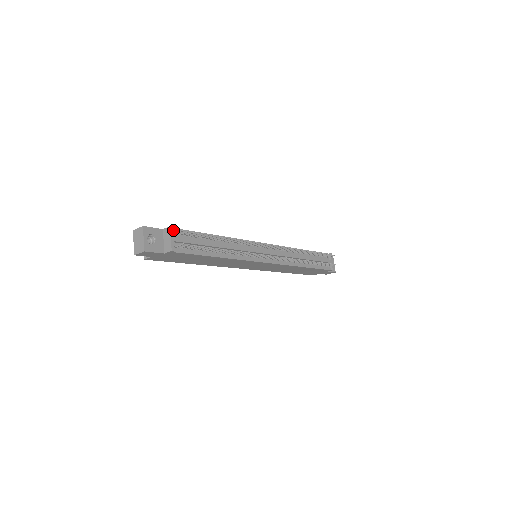
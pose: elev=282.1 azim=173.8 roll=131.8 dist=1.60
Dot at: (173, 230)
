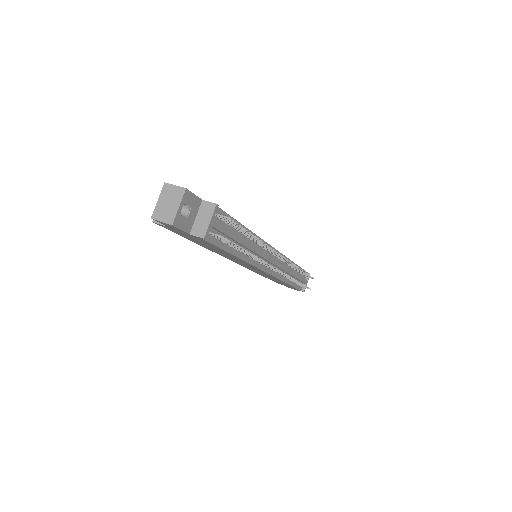
Dot at: (215, 208)
